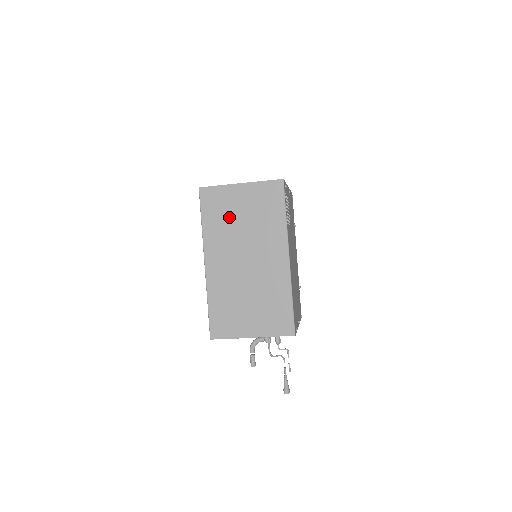
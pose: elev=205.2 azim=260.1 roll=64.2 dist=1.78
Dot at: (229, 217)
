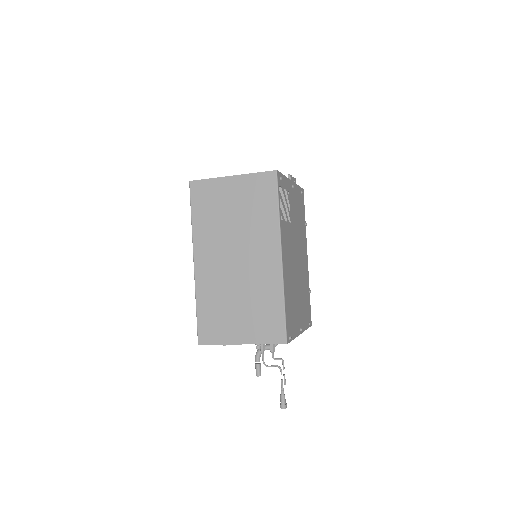
Dot at: (219, 212)
